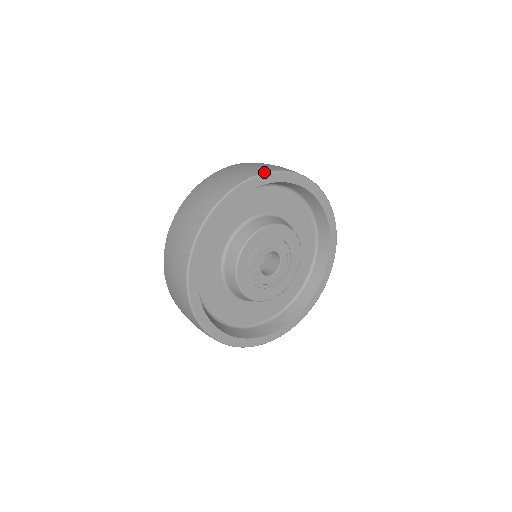
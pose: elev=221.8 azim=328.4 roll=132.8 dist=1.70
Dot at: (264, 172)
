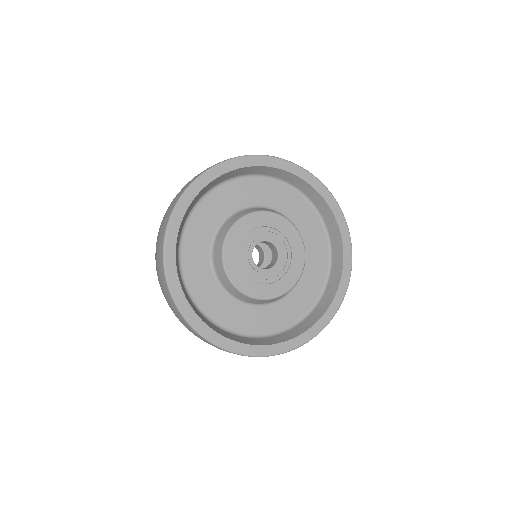
Dot at: occluded
